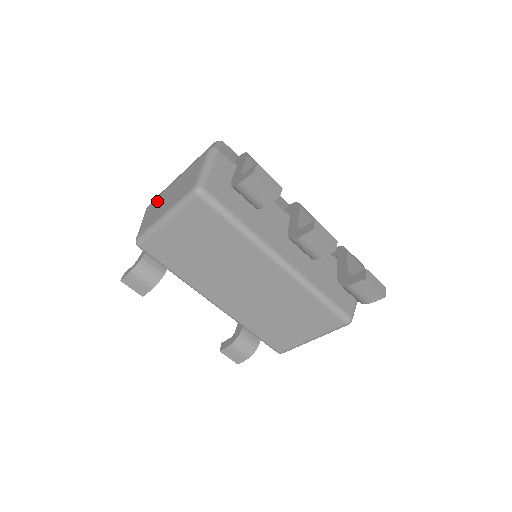
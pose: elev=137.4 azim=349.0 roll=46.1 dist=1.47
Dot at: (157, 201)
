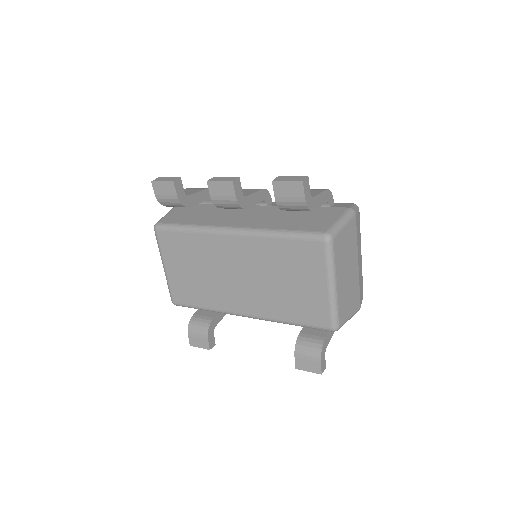
Dot at: occluded
